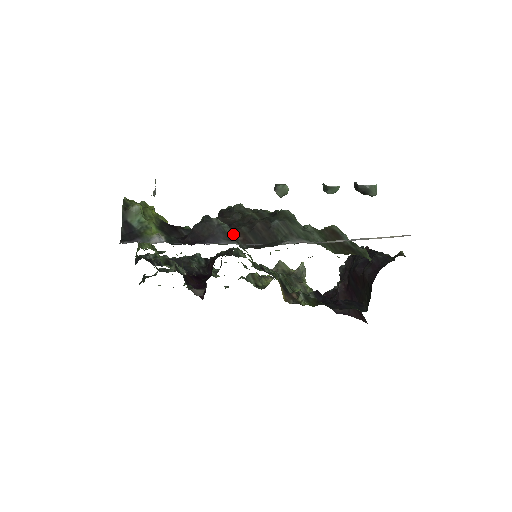
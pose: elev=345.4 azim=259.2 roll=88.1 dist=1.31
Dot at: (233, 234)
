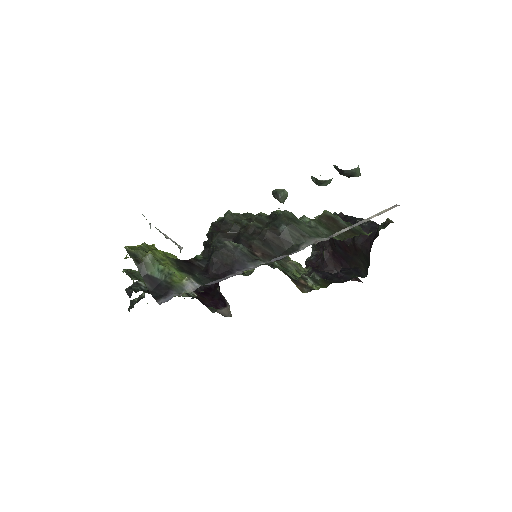
Dot at: (251, 252)
